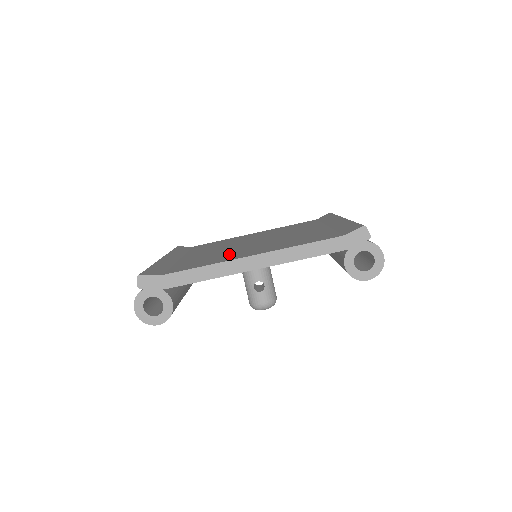
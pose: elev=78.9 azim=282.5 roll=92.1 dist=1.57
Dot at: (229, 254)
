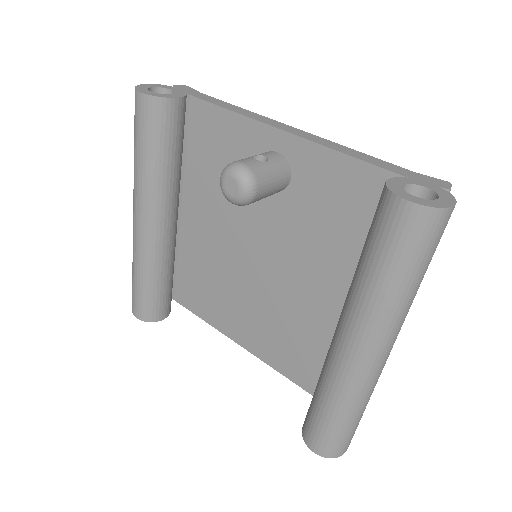
Dot at: occluded
